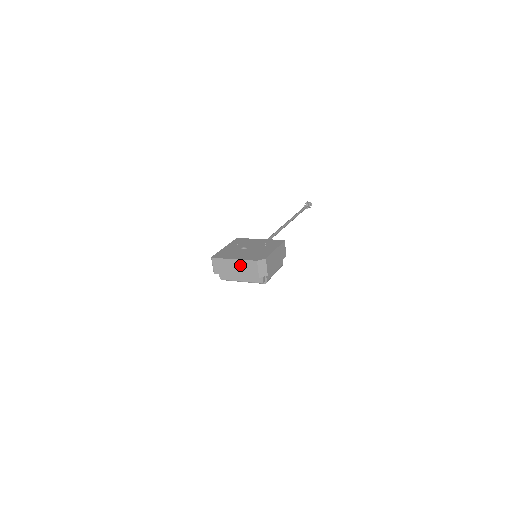
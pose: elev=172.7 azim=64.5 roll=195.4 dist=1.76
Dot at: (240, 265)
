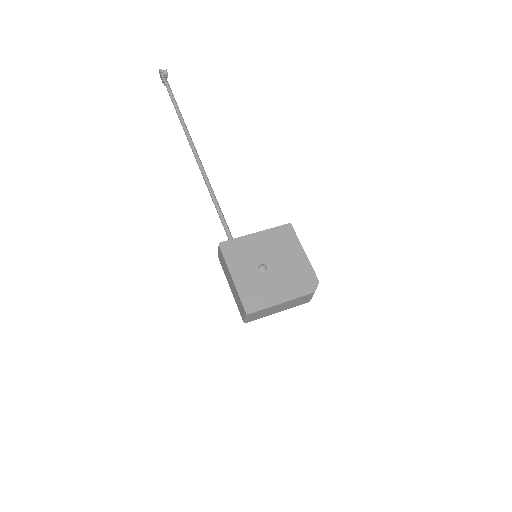
Dot at: (289, 304)
